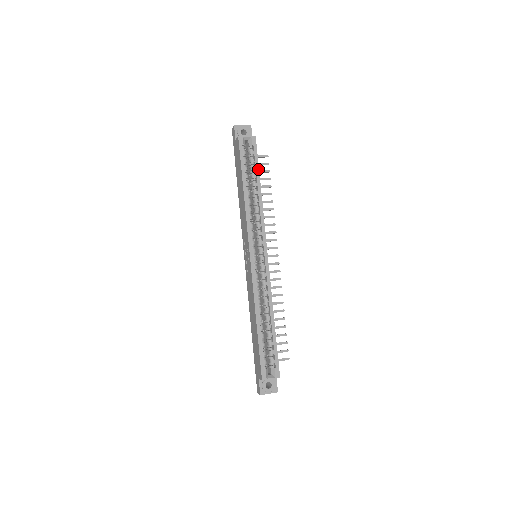
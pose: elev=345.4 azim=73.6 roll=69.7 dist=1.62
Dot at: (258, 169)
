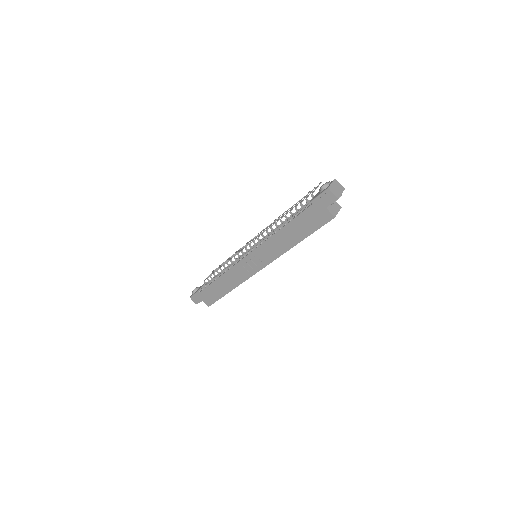
Dot at: occluded
